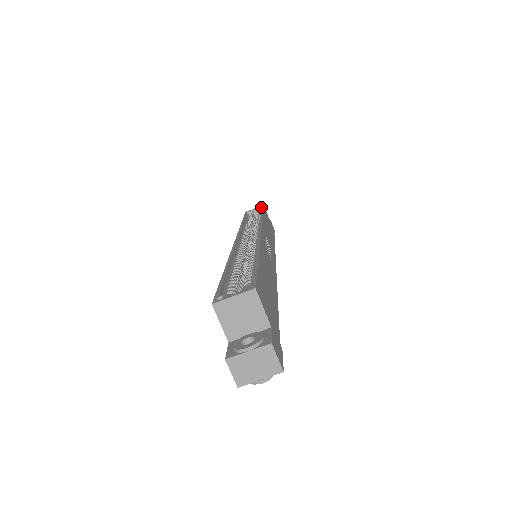
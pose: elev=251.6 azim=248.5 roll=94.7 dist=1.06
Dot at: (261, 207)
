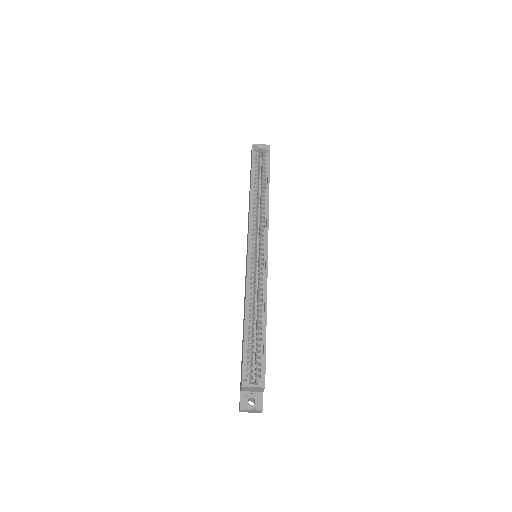
Dot at: (268, 150)
